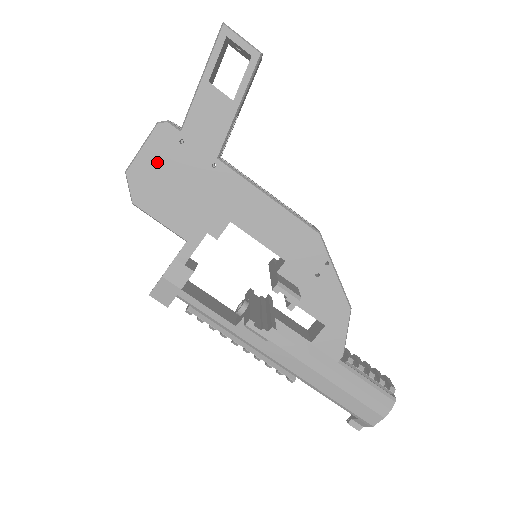
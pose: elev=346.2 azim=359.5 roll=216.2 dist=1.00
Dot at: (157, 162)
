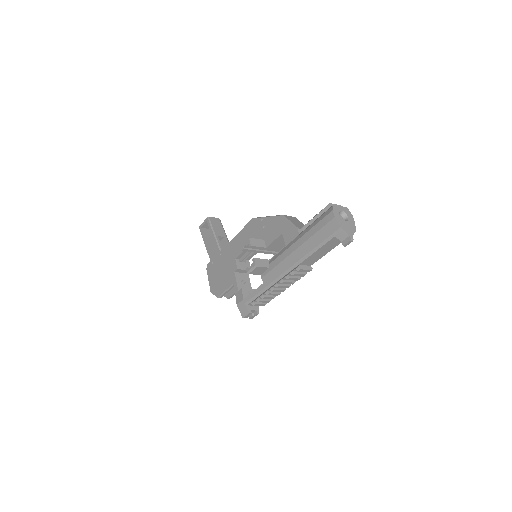
Dot at: (213, 277)
